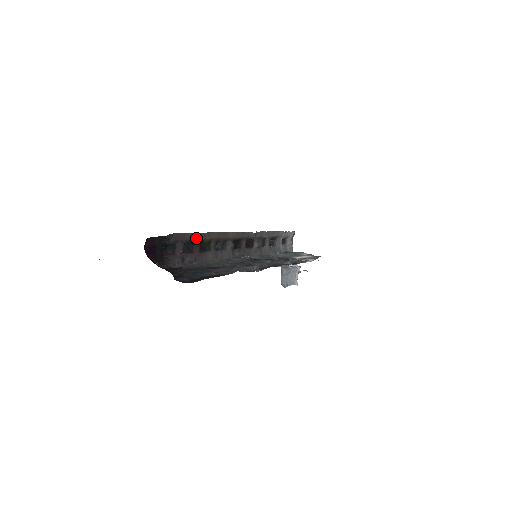
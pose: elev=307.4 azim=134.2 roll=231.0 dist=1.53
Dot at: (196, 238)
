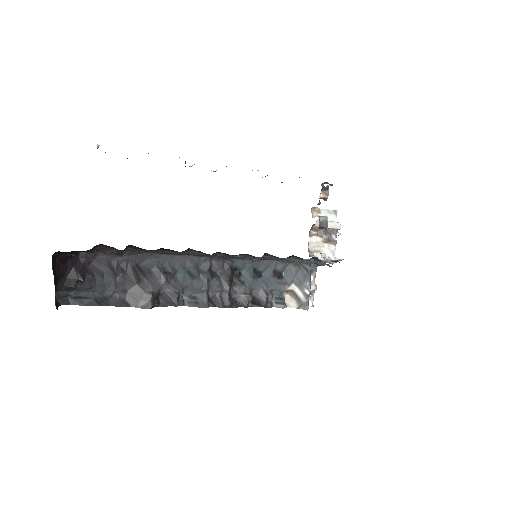
Dot at: (147, 252)
